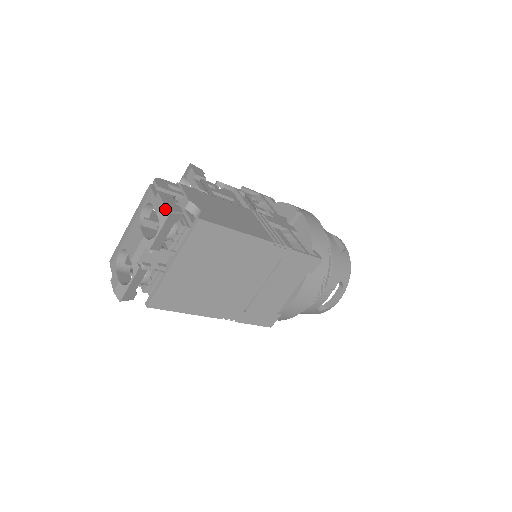
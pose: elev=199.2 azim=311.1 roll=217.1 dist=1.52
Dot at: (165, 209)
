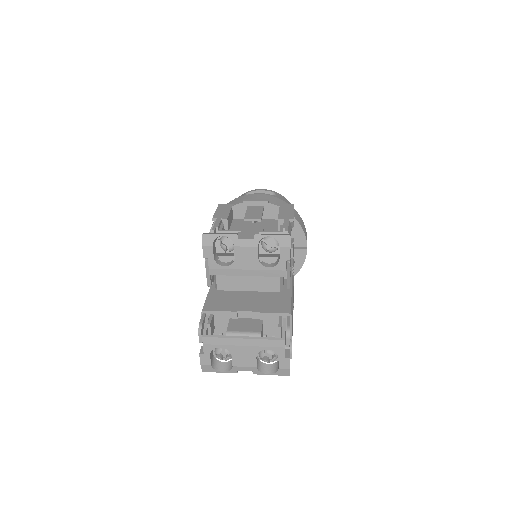
Dot at: (287, 373)
